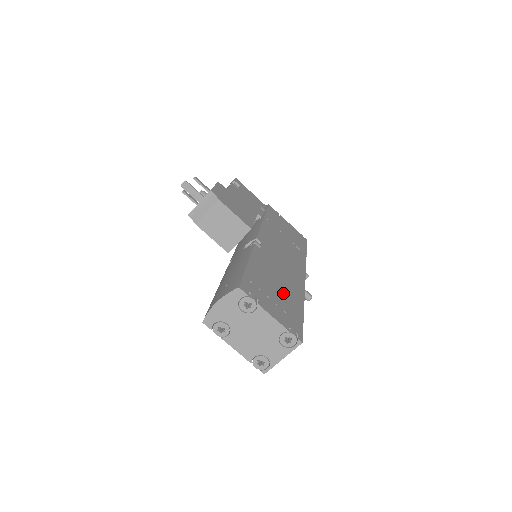
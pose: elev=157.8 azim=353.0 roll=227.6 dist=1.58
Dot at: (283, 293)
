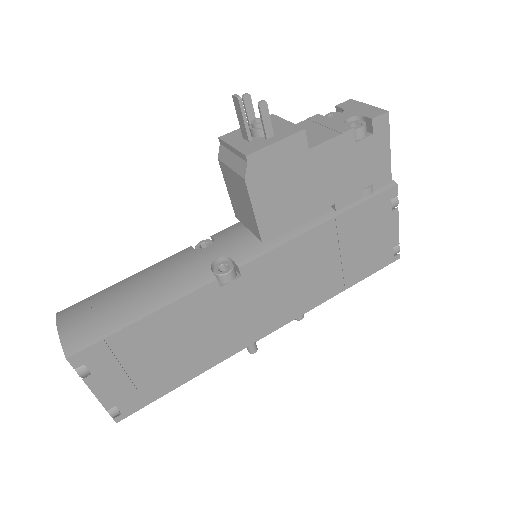
Dot at: (173, 359)
